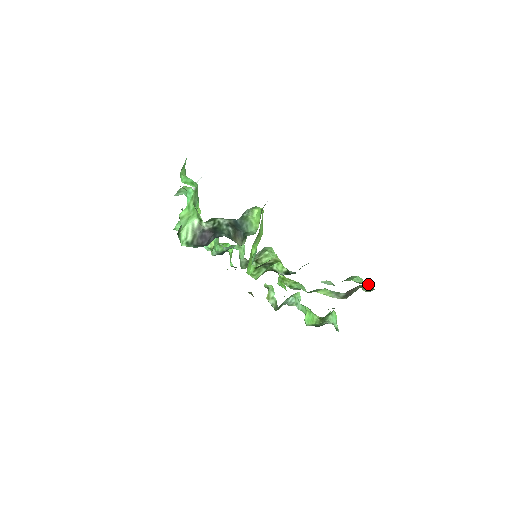
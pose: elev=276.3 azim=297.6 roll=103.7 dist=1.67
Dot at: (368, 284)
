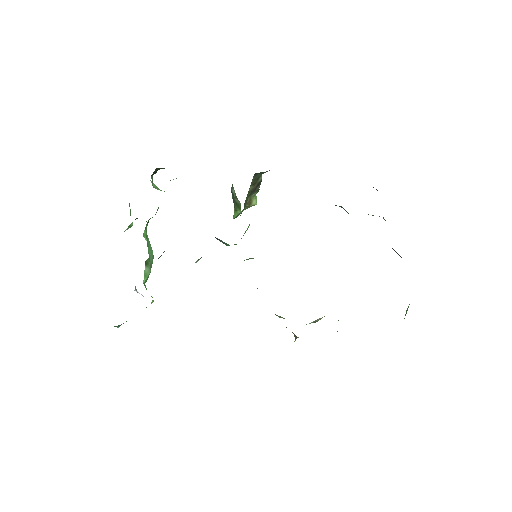
Dot at: occluded
